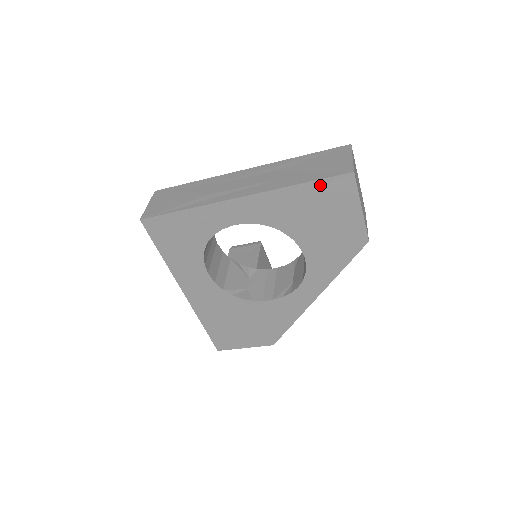
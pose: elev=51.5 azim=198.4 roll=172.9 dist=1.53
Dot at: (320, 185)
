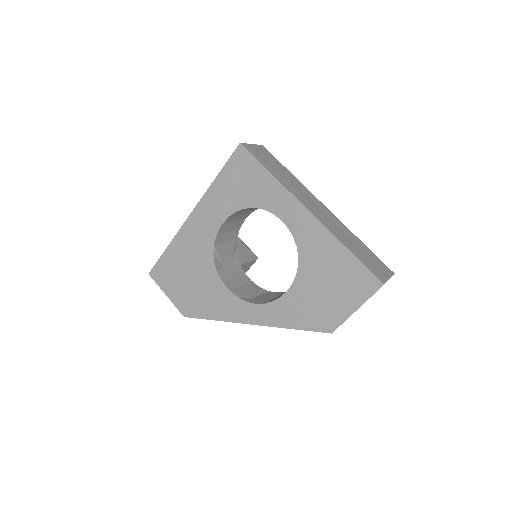
Dot at: (357, 266)
